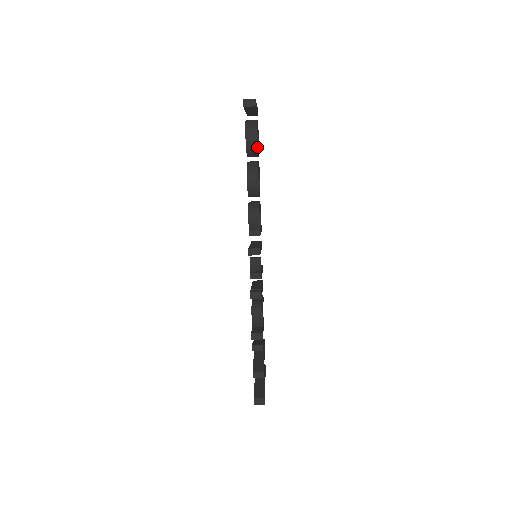
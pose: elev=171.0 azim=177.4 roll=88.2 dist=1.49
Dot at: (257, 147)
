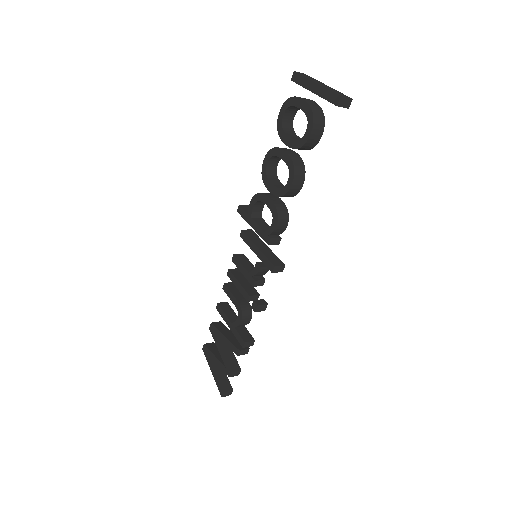
Dot at: (314, 146)
